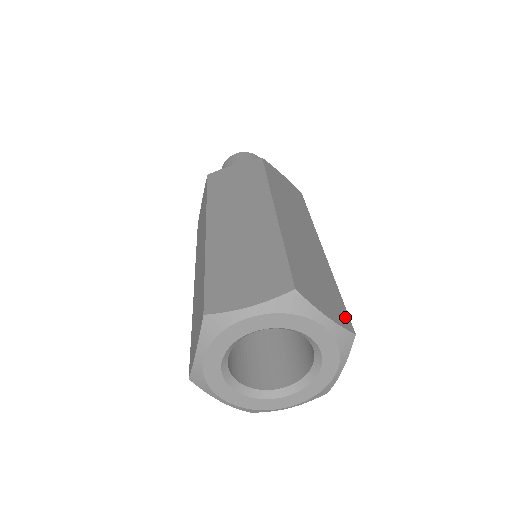
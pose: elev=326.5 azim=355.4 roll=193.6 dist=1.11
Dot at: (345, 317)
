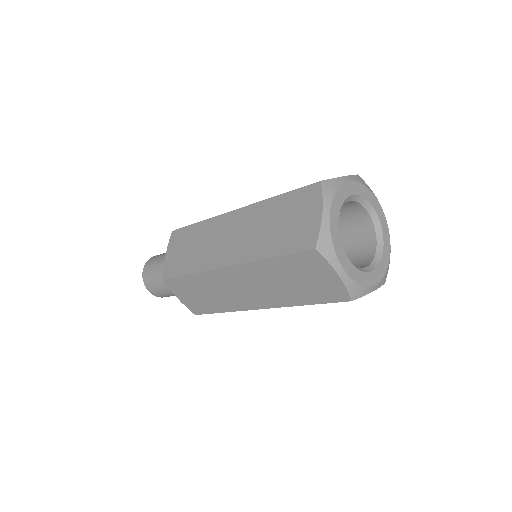
Dot at: occluded
